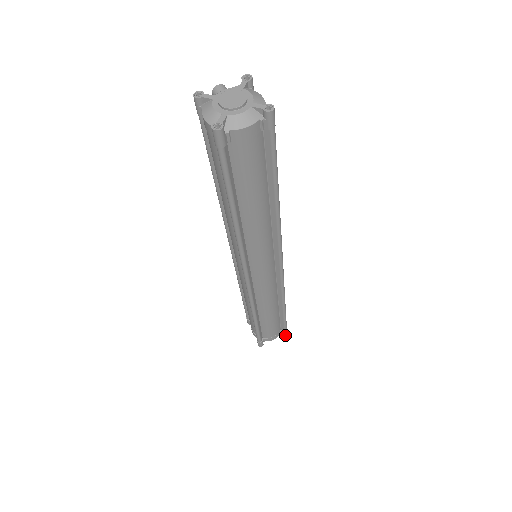
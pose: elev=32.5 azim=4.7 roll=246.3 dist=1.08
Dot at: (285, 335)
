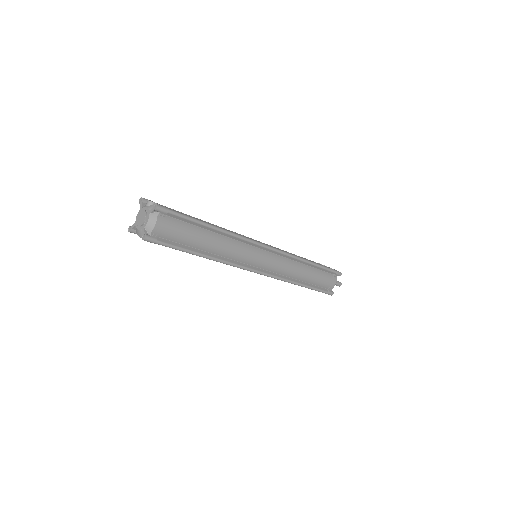
Dot at: occluded
